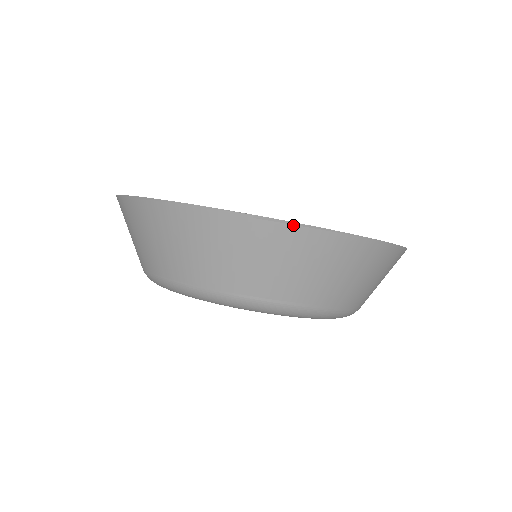
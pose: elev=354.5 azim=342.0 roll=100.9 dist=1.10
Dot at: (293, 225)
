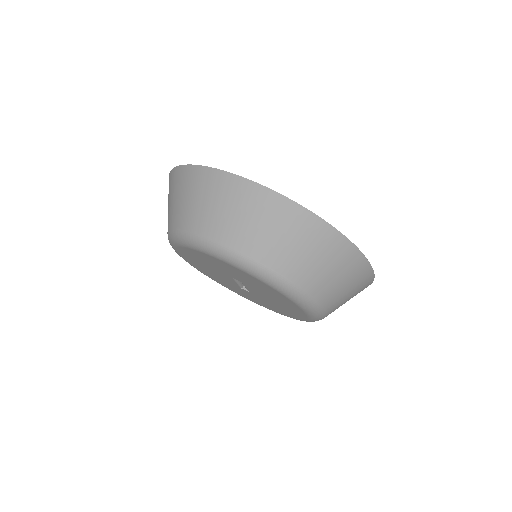
Dot at: (372, 273)
